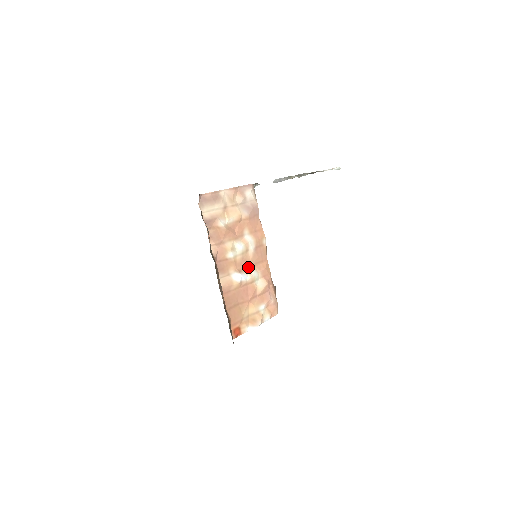
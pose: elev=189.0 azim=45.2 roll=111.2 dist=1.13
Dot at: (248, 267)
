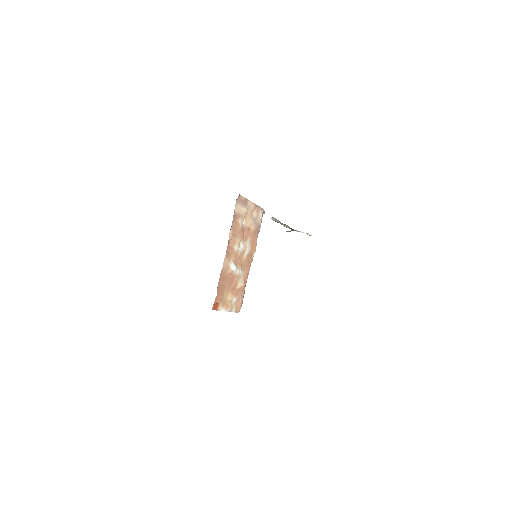
Dot at: (240, 264)
